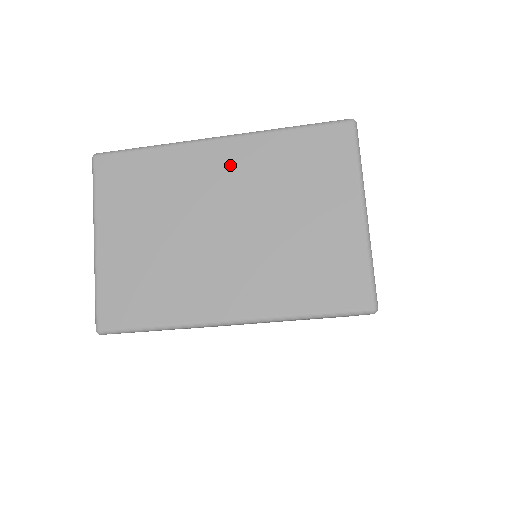
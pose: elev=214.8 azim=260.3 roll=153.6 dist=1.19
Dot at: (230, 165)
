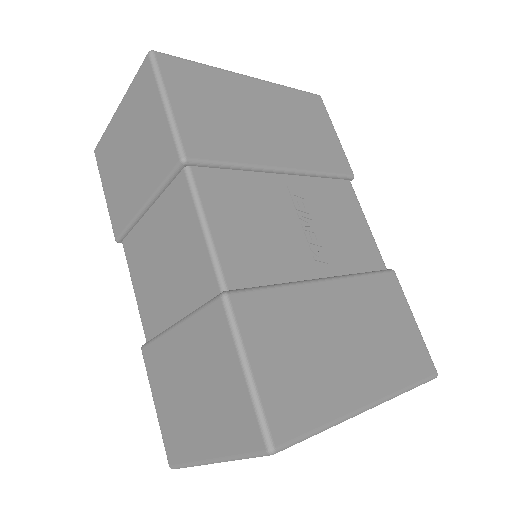
Dot at: occluded
